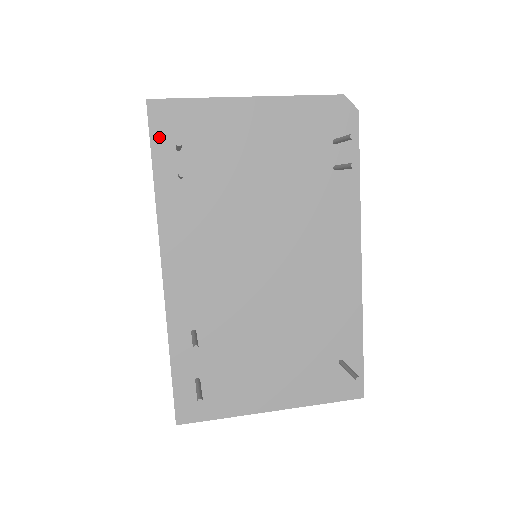
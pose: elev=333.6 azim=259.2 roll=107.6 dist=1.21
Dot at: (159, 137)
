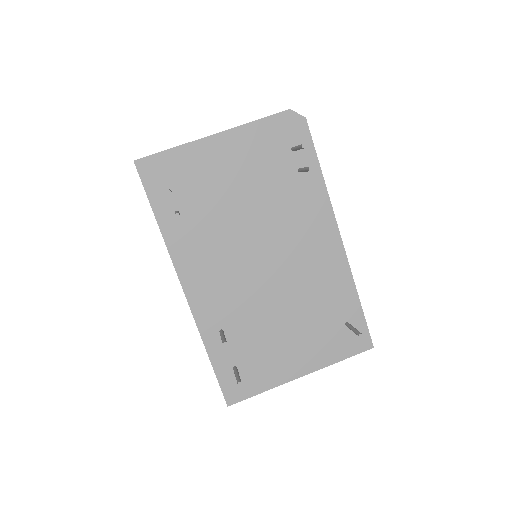
Dot at: (152, 187)
